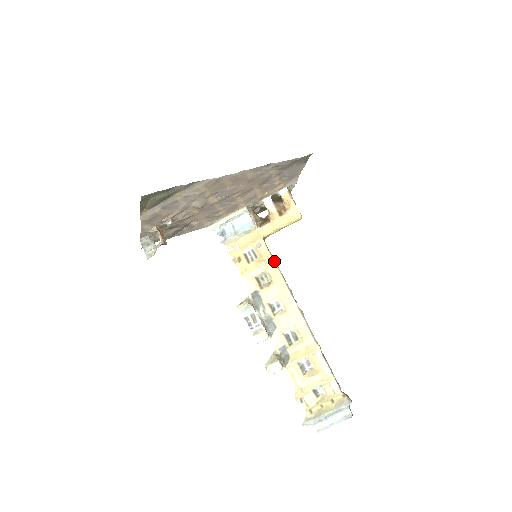
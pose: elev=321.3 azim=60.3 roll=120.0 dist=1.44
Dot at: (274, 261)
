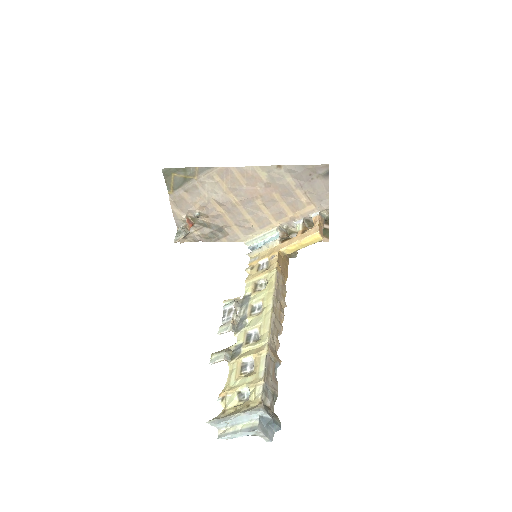
Dot at: (276, 269)
